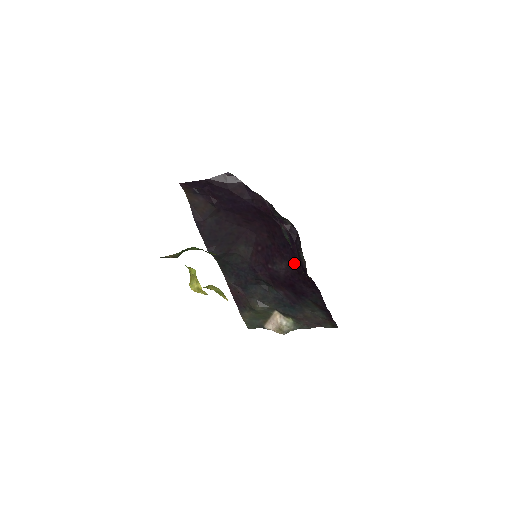
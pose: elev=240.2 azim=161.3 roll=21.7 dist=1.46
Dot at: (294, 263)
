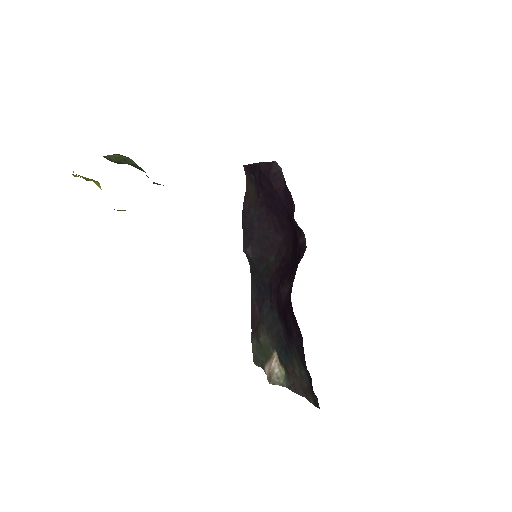
Dot at: occluded
